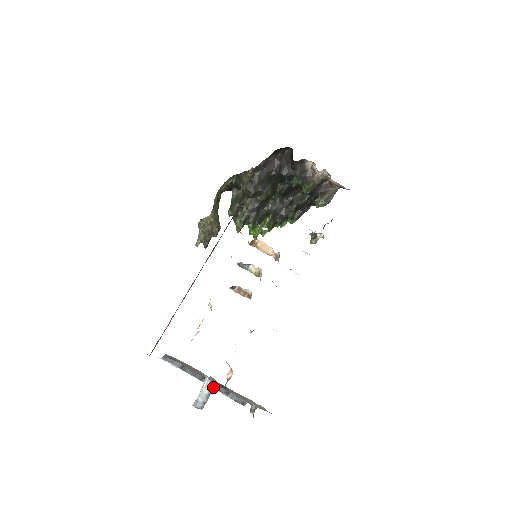
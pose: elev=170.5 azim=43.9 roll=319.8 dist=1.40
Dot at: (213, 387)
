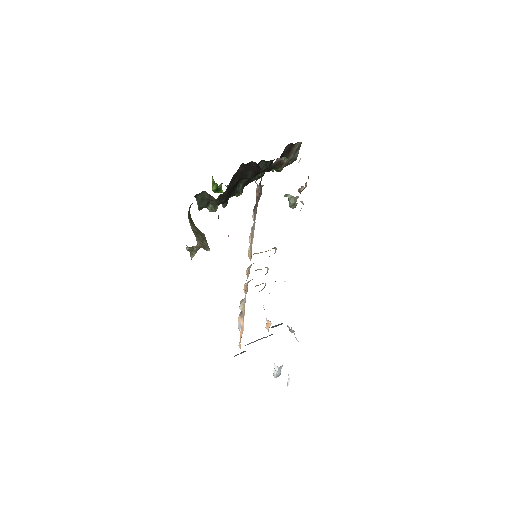
Dot at: (289, 378)
